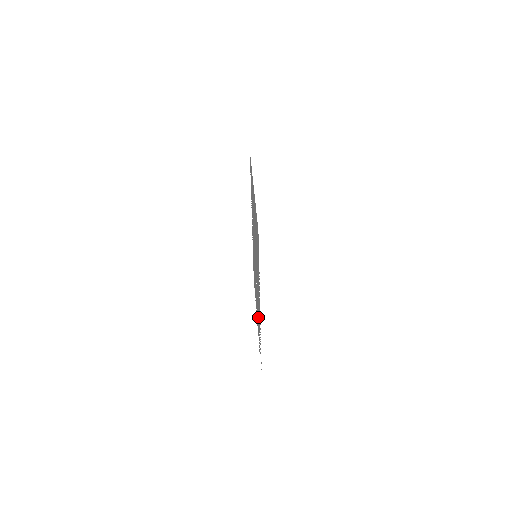
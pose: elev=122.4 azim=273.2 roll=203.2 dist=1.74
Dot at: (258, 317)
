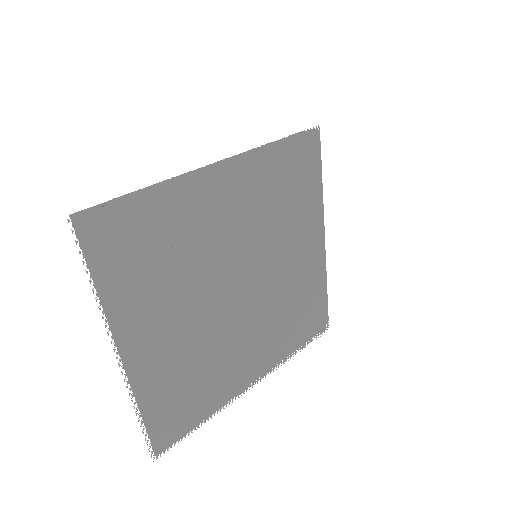
Dot at: (175, 261)
